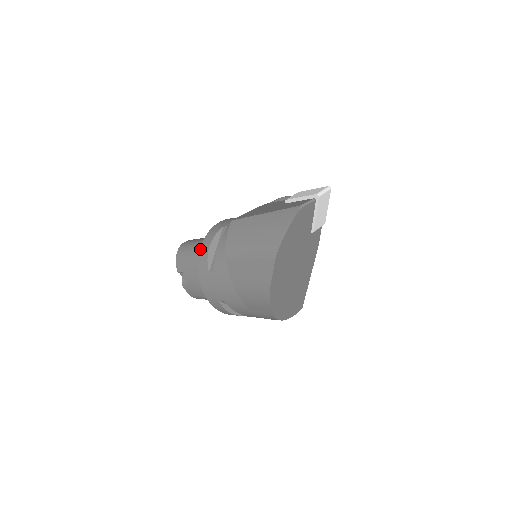
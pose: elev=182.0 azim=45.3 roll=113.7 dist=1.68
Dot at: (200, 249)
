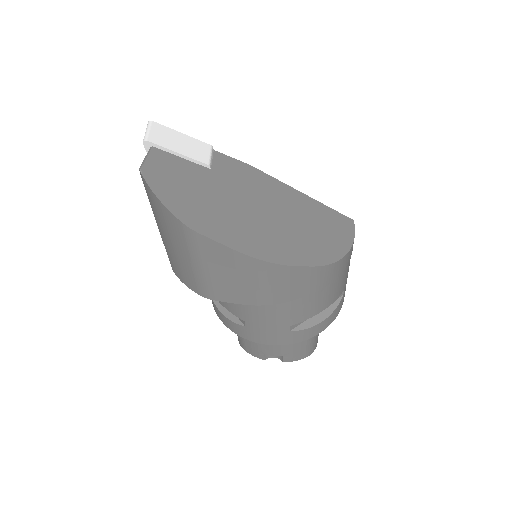
Dot at: occluded
